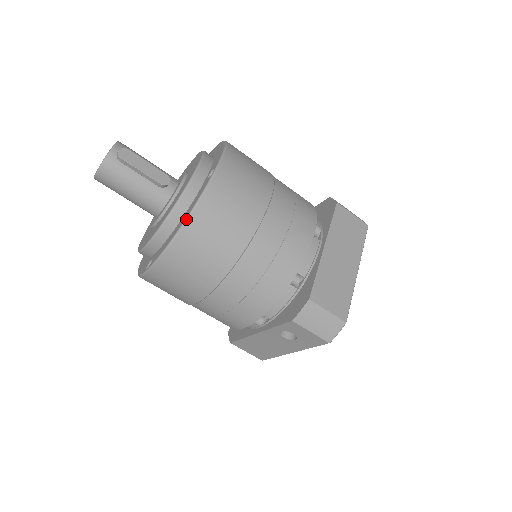
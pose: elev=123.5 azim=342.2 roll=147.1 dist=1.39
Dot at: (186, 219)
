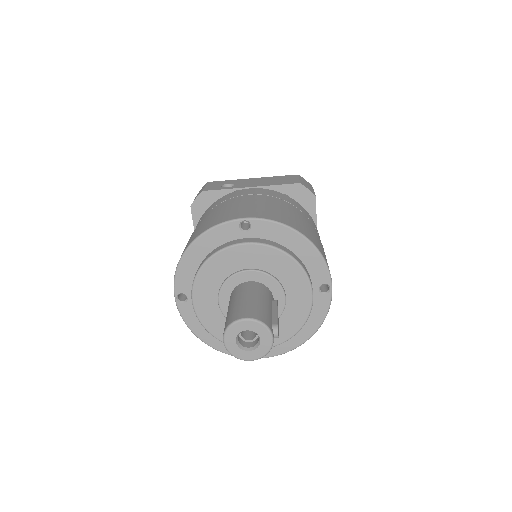
Dot at: occluded
